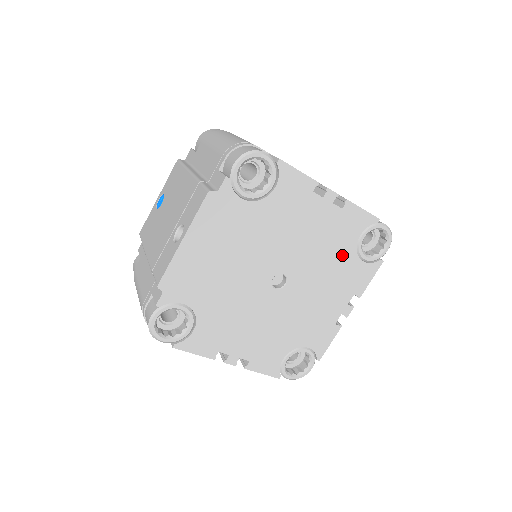
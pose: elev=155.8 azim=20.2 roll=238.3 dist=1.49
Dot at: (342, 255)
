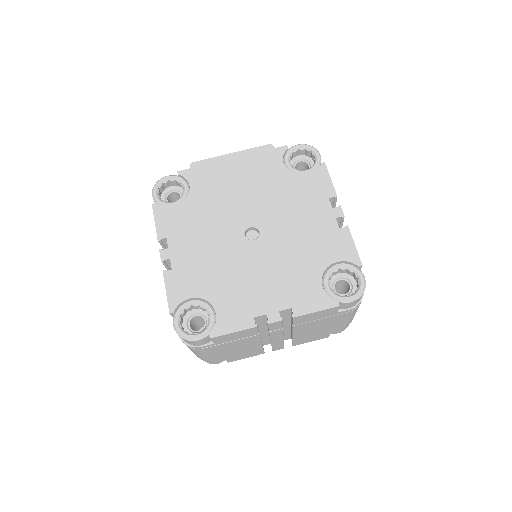
Dot at: (311, 263)
